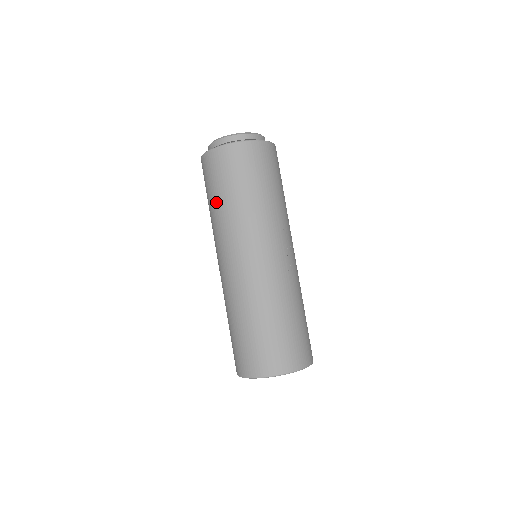
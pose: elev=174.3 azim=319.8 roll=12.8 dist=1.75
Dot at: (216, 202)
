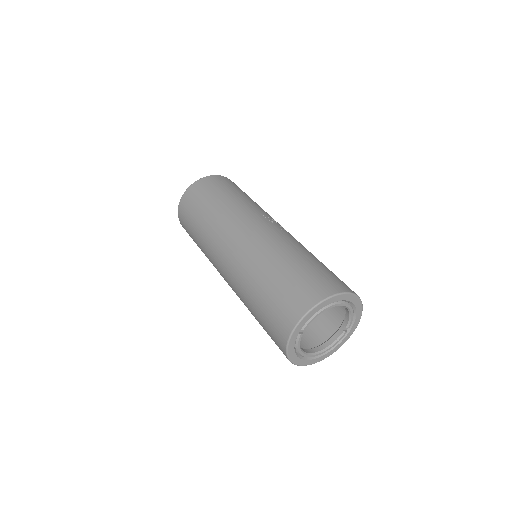
Dot at: (197, 228)
